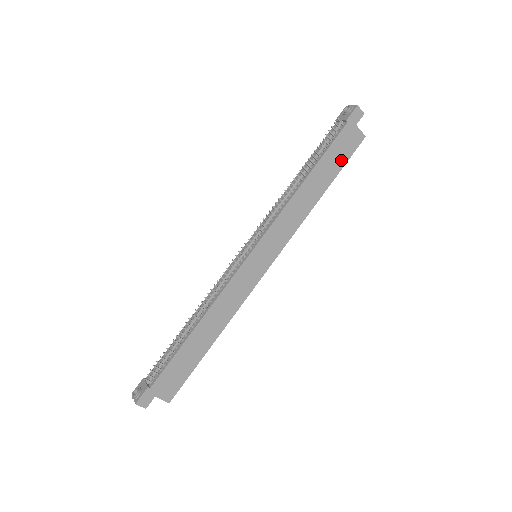
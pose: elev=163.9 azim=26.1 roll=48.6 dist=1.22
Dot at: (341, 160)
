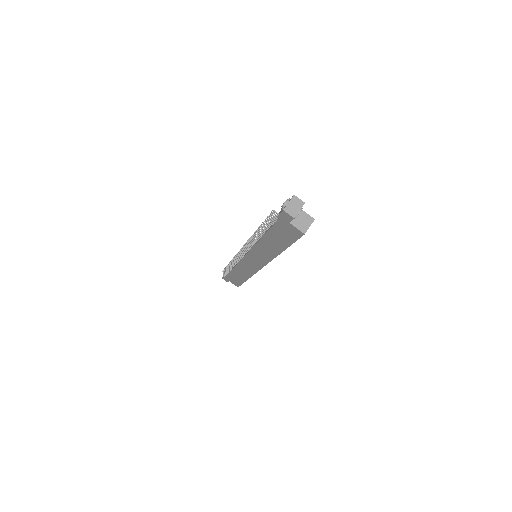
Dot at: (287, 239)
